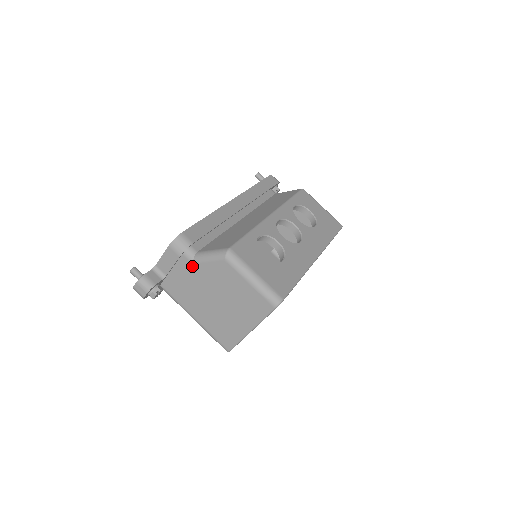
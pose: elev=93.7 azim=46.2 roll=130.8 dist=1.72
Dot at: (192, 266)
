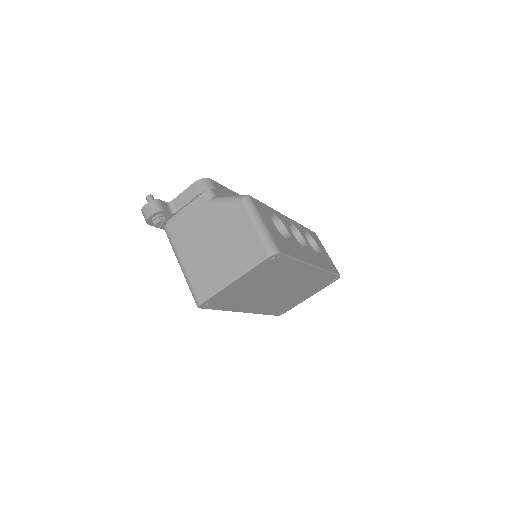
Dot at: (206, 205)
